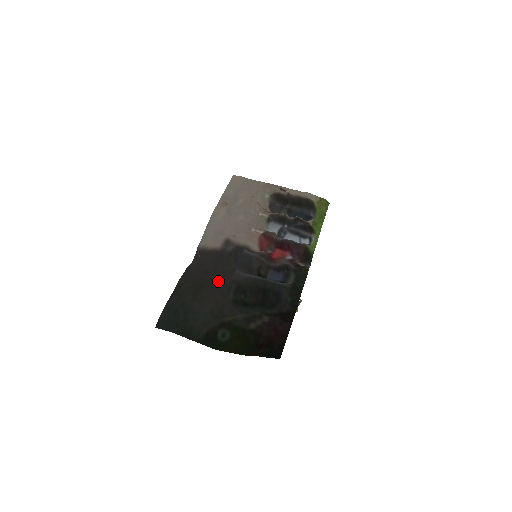
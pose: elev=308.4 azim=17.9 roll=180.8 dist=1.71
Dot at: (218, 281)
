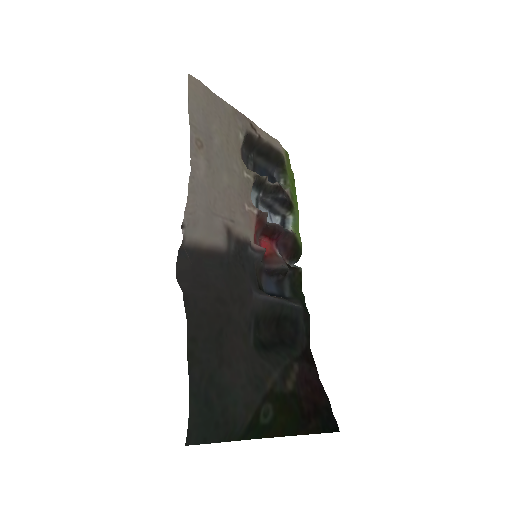
Dot at: (237, 316)
